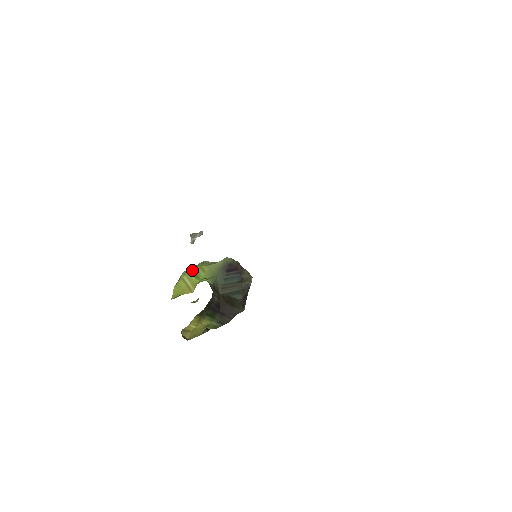
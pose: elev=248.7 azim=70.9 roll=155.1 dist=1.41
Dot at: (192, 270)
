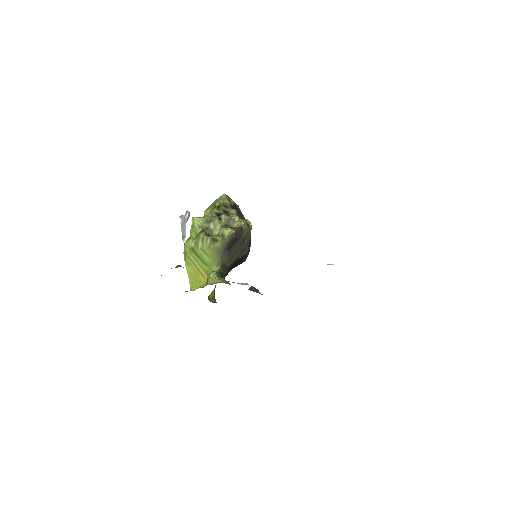
Dot at: (195, 253)
